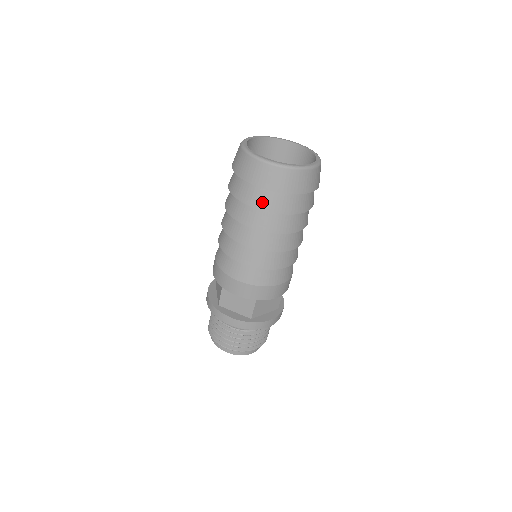
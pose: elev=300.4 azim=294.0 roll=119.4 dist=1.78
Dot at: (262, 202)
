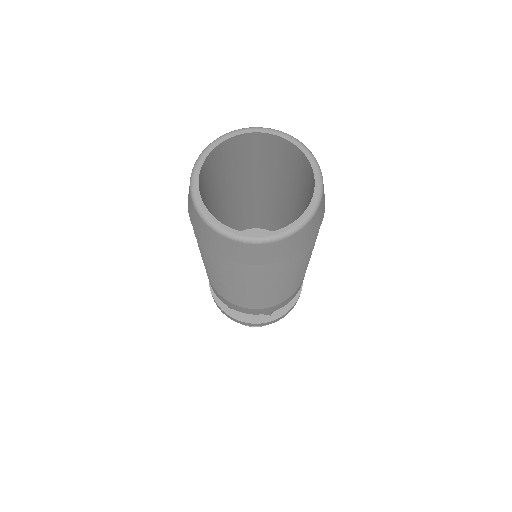
Dot at: (251, 270)
